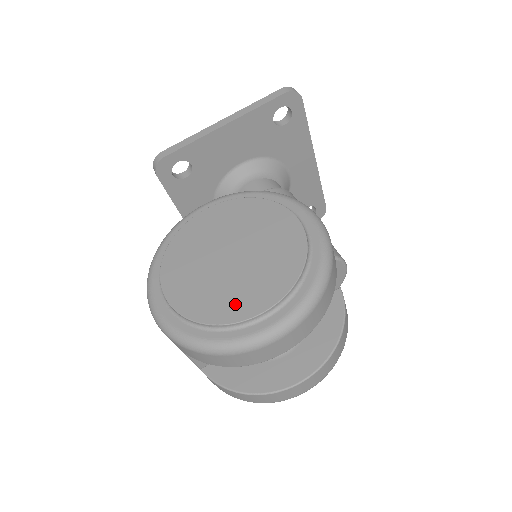
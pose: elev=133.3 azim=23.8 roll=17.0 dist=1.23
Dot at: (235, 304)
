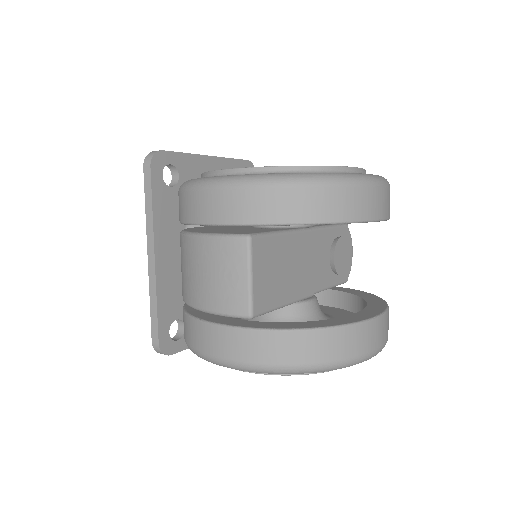
Dot at: occluded
